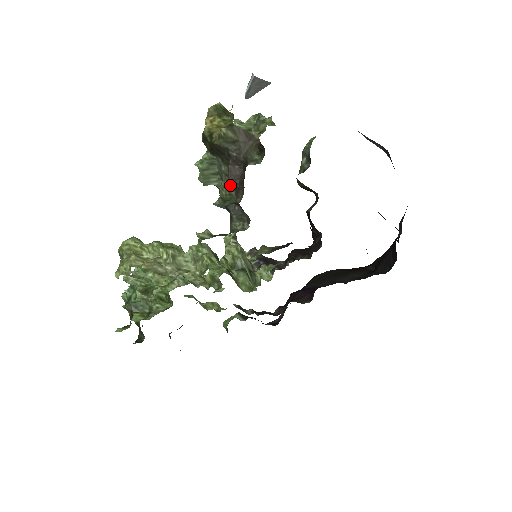
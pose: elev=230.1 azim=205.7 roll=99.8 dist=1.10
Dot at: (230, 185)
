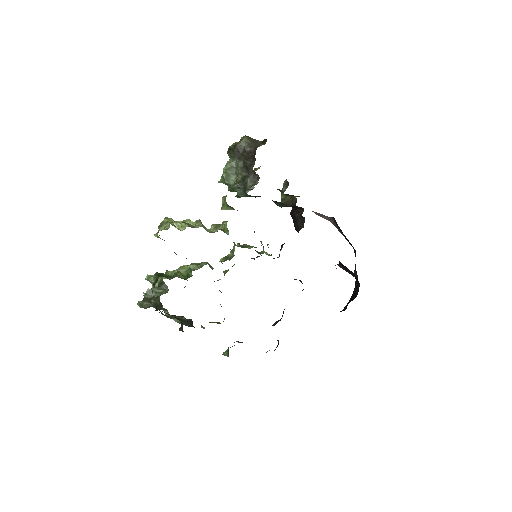
Dot at: (245, 167)
